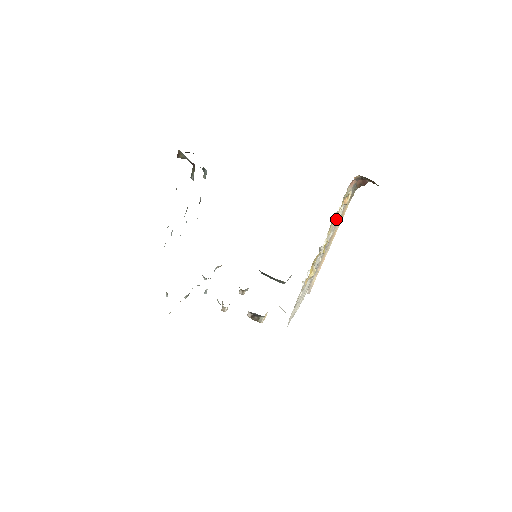
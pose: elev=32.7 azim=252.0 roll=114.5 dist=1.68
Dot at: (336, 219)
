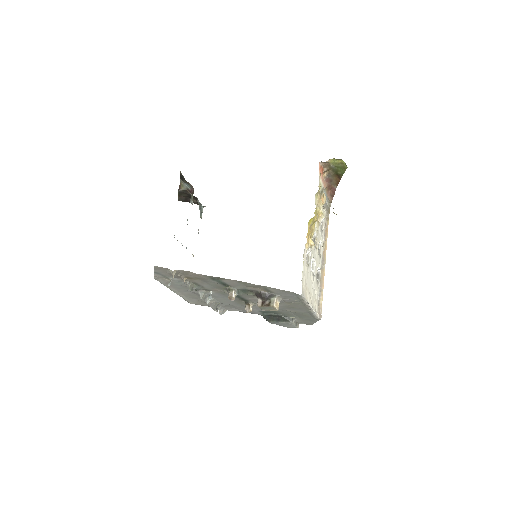
Dot at: (320, 214)
